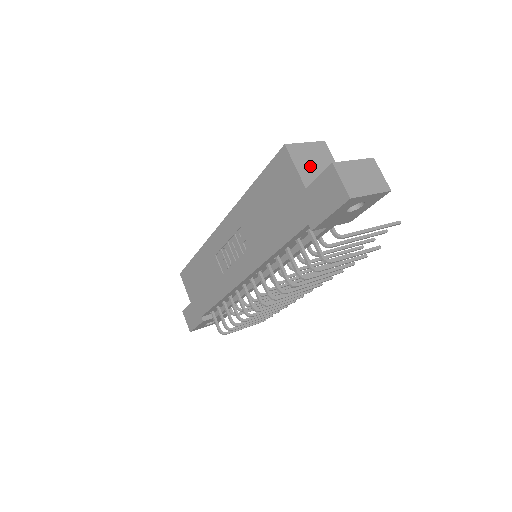
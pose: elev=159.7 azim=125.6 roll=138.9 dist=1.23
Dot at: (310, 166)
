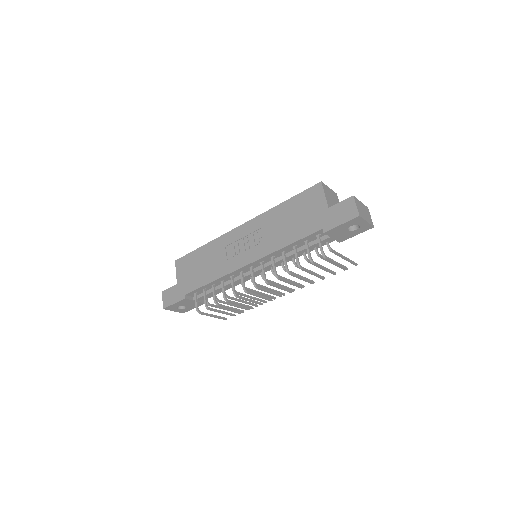
Dot at: (331, 200)
